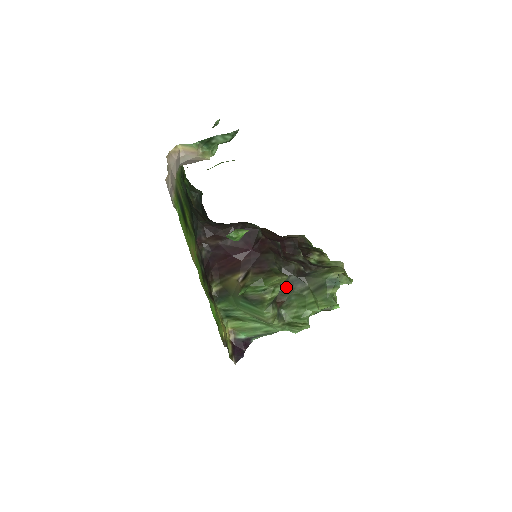
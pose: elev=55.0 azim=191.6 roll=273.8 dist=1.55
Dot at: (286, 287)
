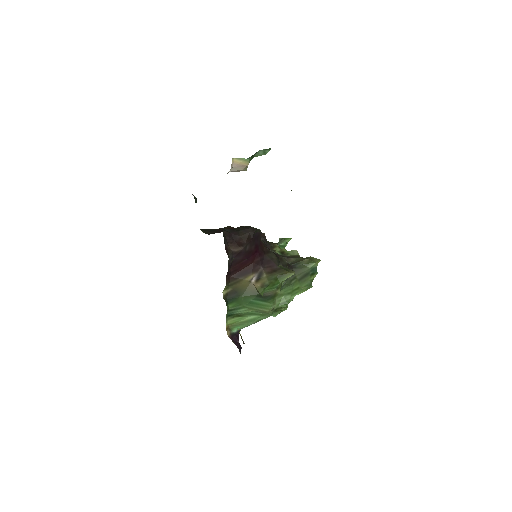
Dot at: occluded
